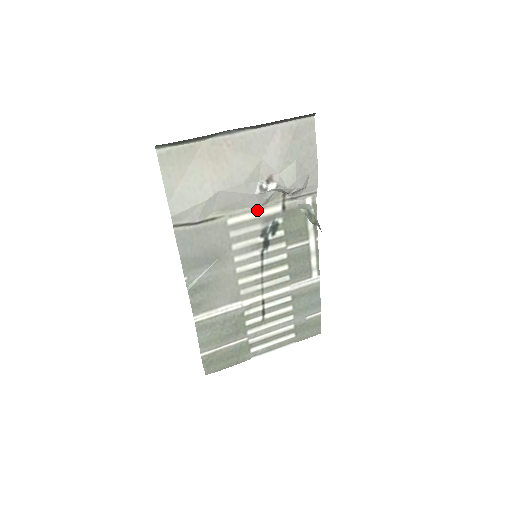
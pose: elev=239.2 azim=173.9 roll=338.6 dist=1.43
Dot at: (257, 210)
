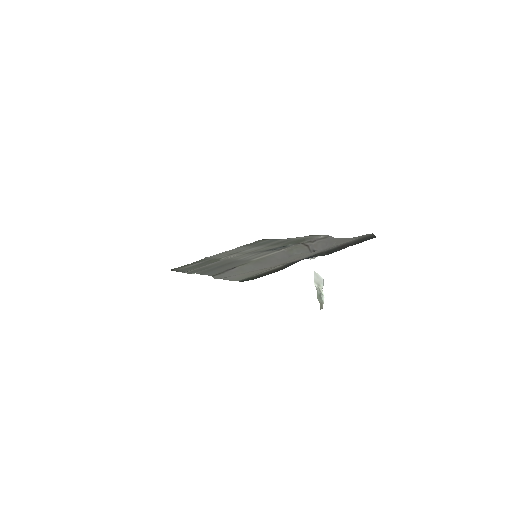
Dot at: (279, 251)
